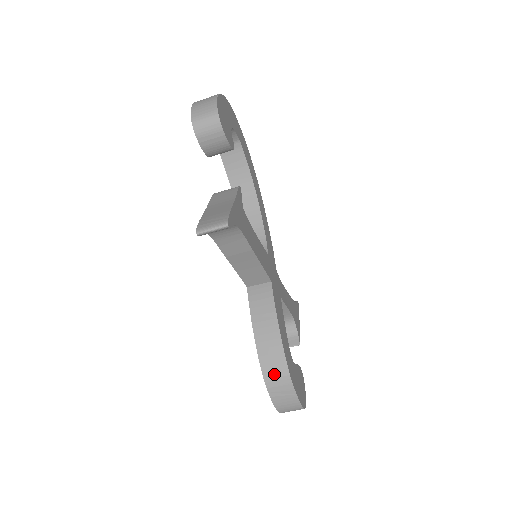
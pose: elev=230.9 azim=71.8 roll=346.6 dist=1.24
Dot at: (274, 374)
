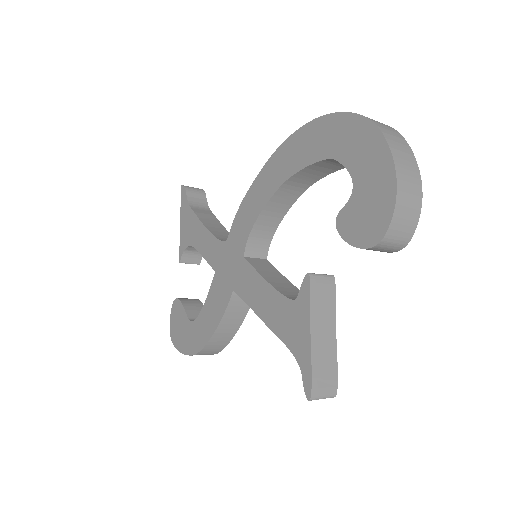
Dot at: (207, 353)
